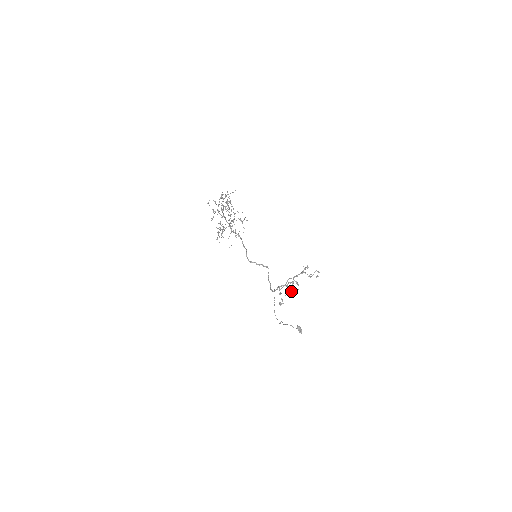
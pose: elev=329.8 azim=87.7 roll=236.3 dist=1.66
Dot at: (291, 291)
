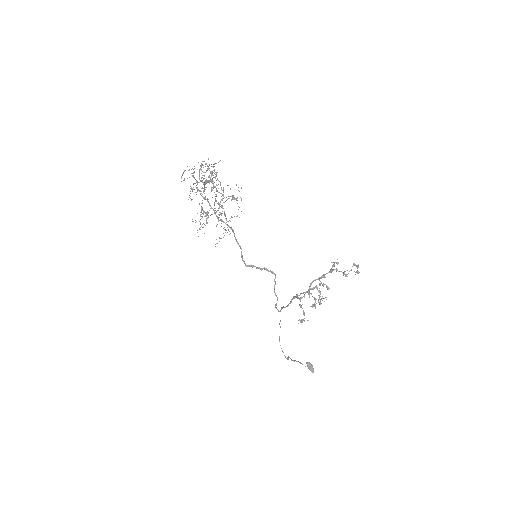
Dot at: (318, 299)
